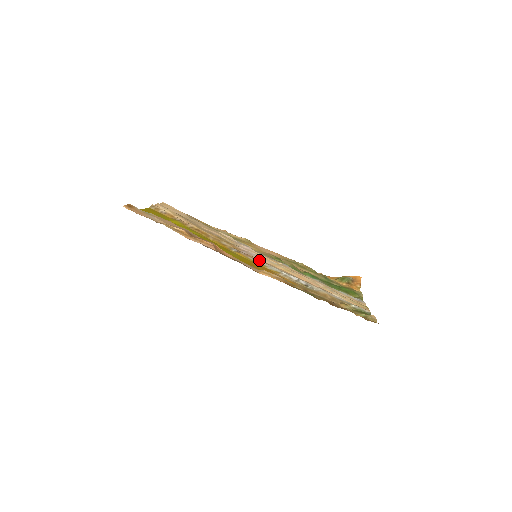
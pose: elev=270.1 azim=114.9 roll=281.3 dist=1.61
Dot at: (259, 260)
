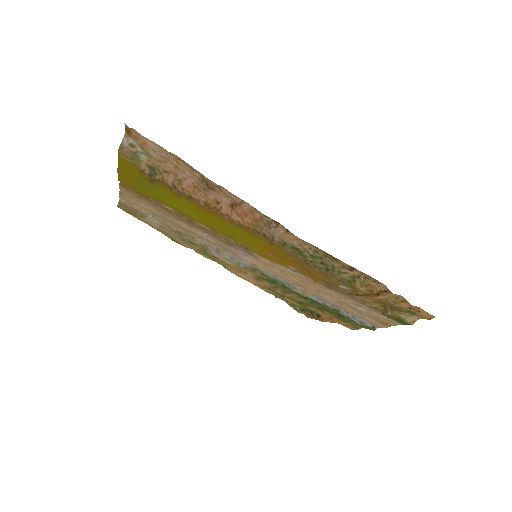
Dot at: (263, 257)
